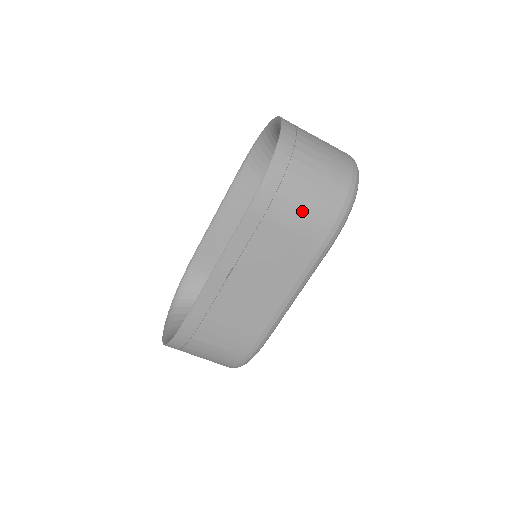
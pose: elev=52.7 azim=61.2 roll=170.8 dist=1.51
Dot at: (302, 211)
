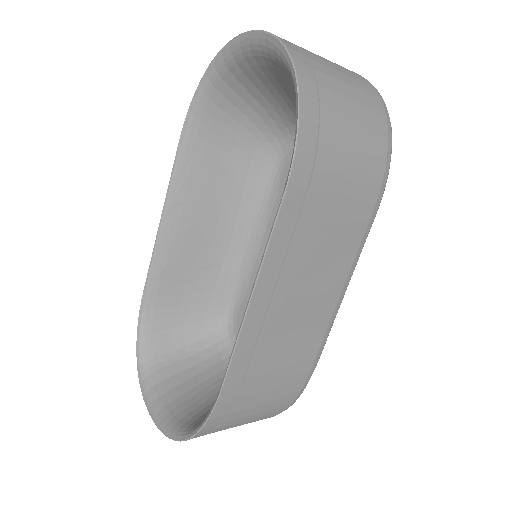
Dot at: (351, 164)
